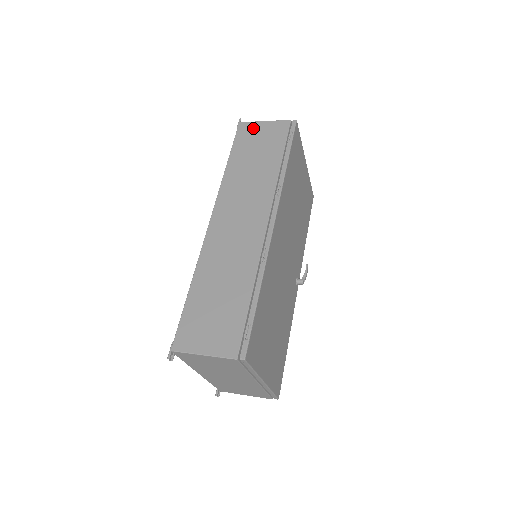
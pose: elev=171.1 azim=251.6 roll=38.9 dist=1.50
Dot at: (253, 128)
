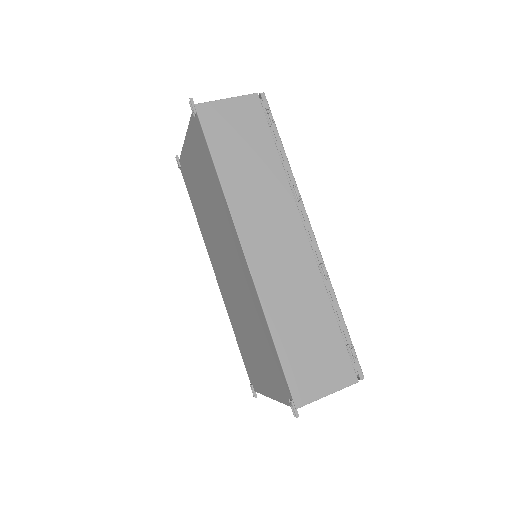
Dot at: (218, 111)
